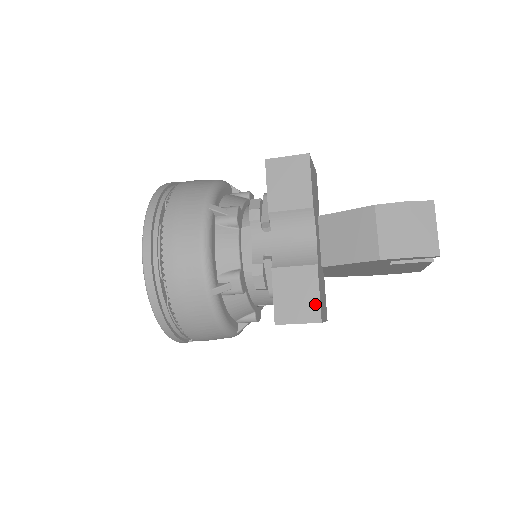
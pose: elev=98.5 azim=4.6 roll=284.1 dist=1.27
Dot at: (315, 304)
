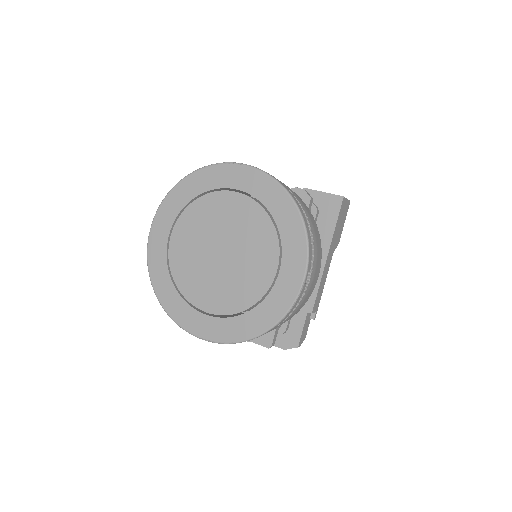
Dot at: occluded
